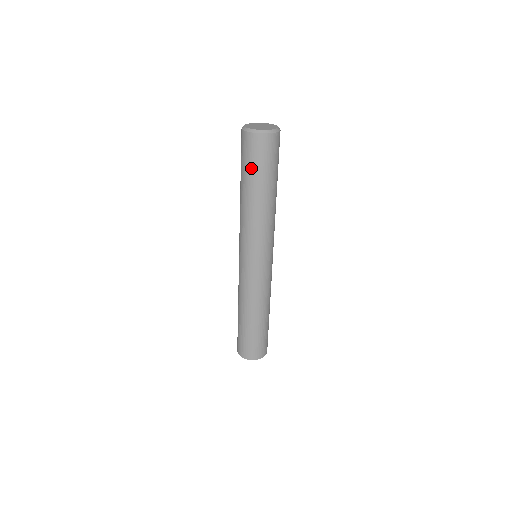
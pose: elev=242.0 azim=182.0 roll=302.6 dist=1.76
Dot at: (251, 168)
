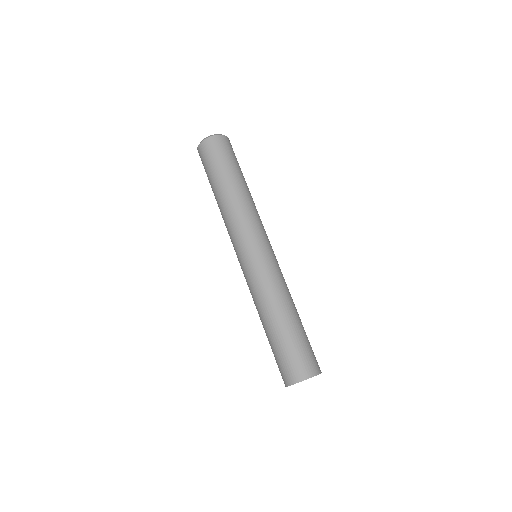
Dot at: (223, 162)
